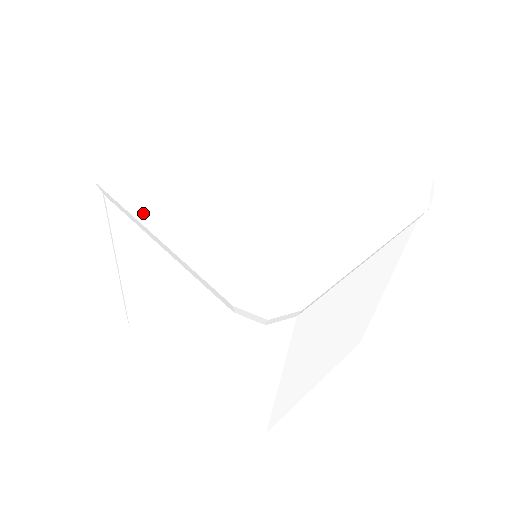
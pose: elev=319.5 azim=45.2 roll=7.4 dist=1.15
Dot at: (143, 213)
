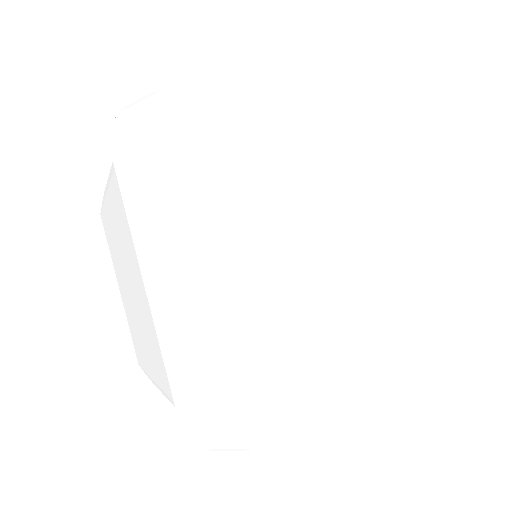
Dot at: occluded
